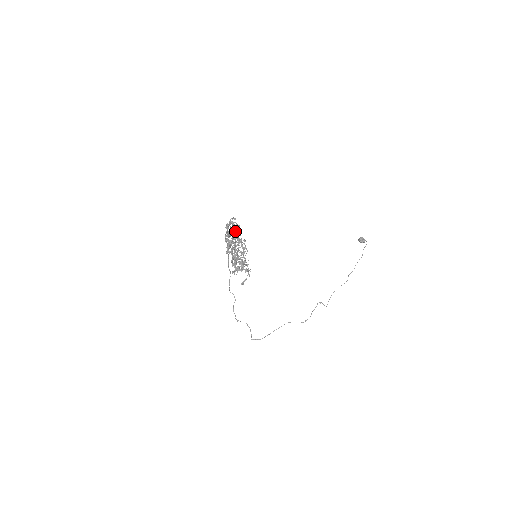
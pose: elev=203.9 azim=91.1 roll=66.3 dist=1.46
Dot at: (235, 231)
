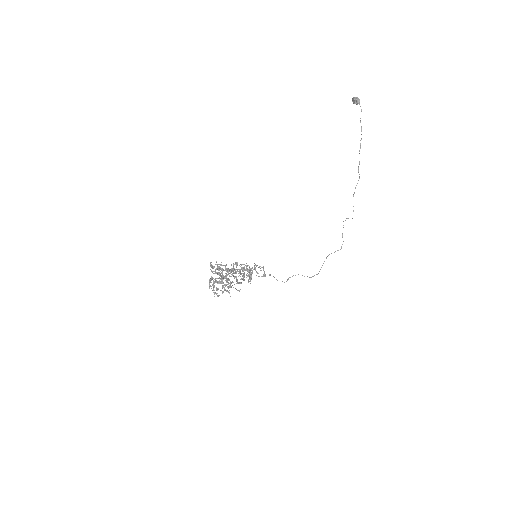
Dot at: occluded
